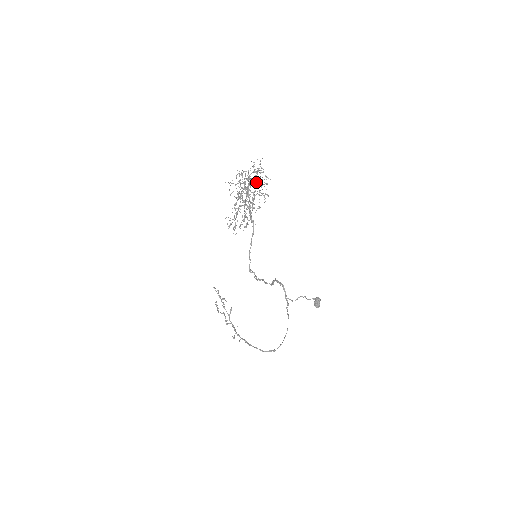
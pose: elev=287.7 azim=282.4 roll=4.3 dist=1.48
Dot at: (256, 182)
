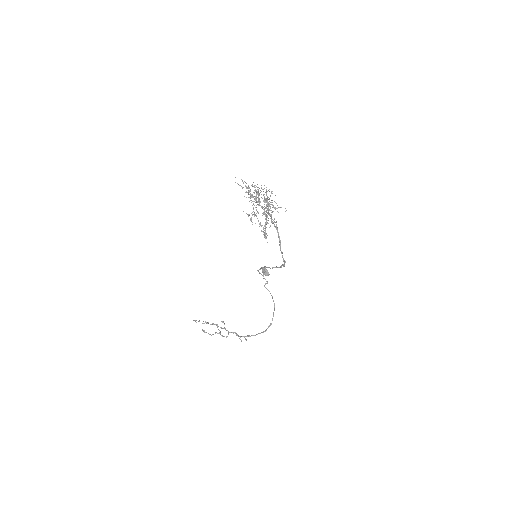
Dot at: occluded
